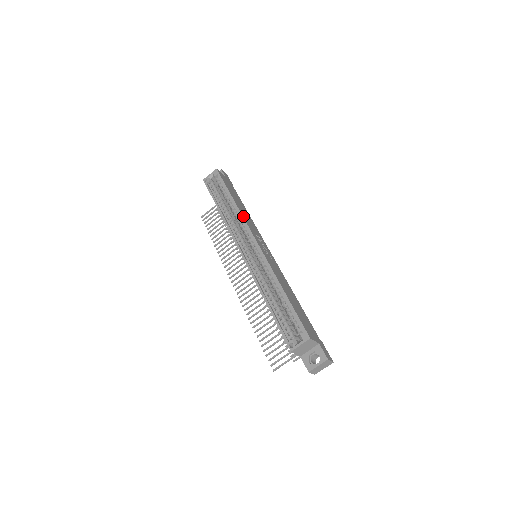
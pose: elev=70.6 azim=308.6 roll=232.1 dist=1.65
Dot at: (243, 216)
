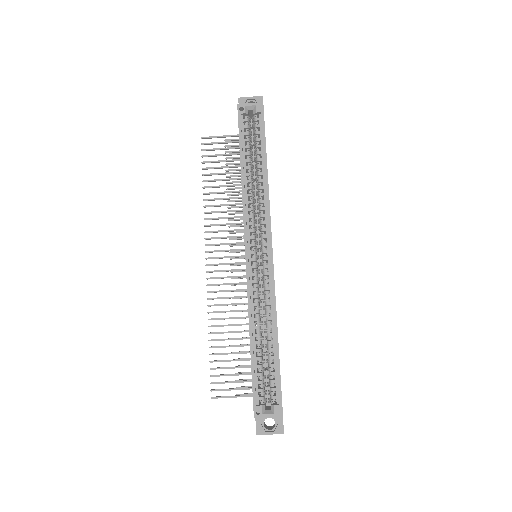
Dot at: (269, 203)
